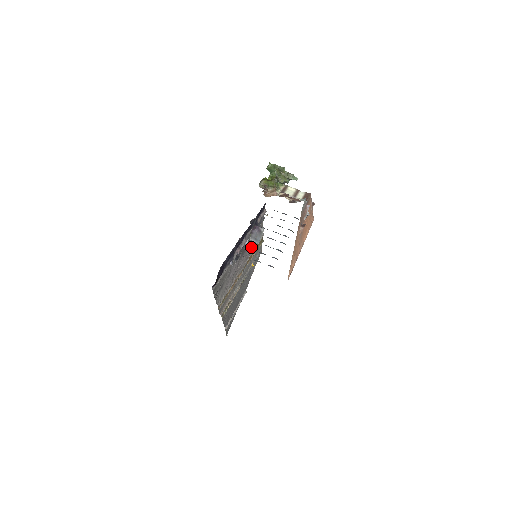
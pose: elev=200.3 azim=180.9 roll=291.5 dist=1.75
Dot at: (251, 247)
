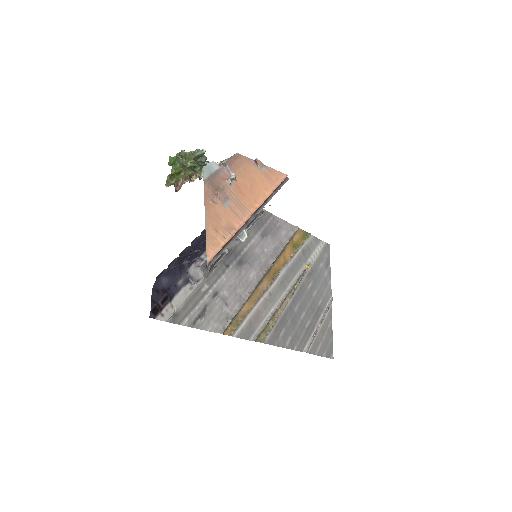
Dot at: (269, 250)
